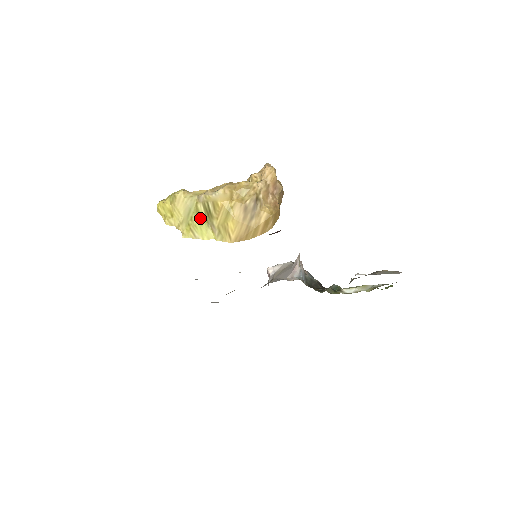
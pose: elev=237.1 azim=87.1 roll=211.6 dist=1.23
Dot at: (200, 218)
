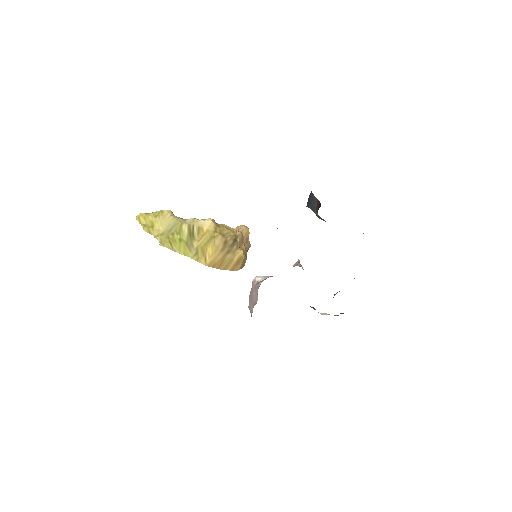
Dot at: (181, 236)
